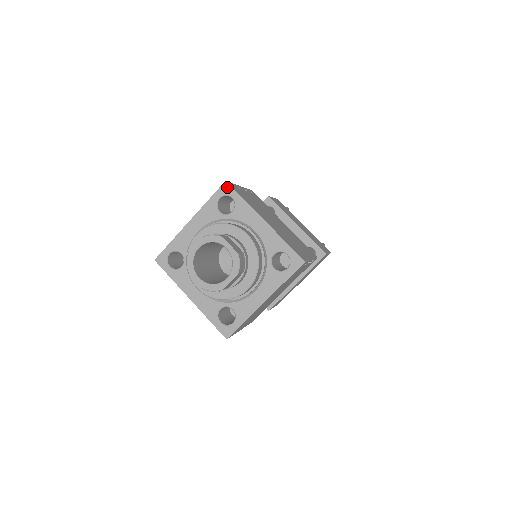
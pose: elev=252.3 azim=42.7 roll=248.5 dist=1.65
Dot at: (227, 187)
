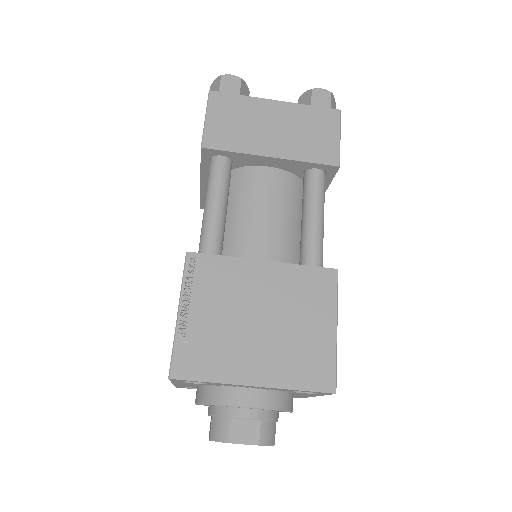
Dot at: occluded
